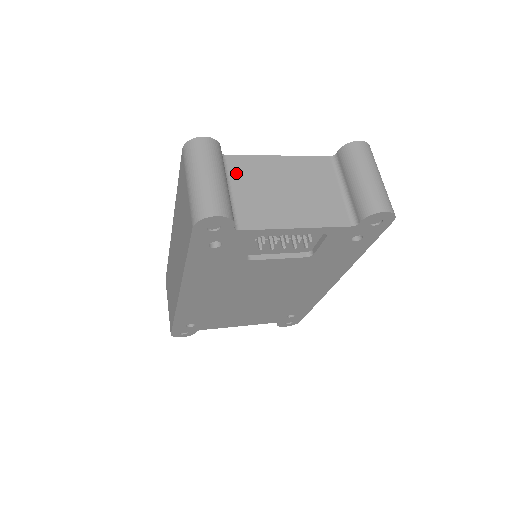
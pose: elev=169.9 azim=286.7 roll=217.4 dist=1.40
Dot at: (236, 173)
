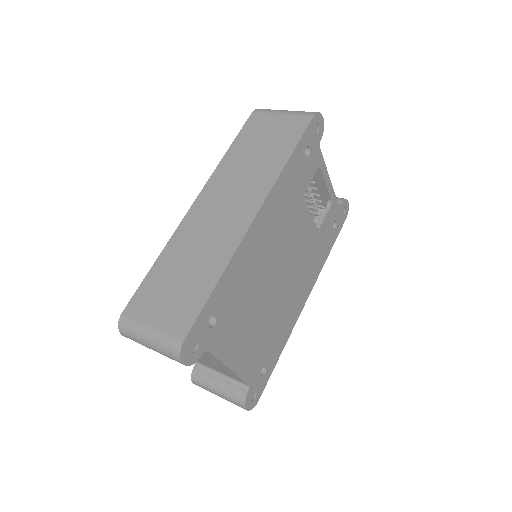
Dot at: occluded
